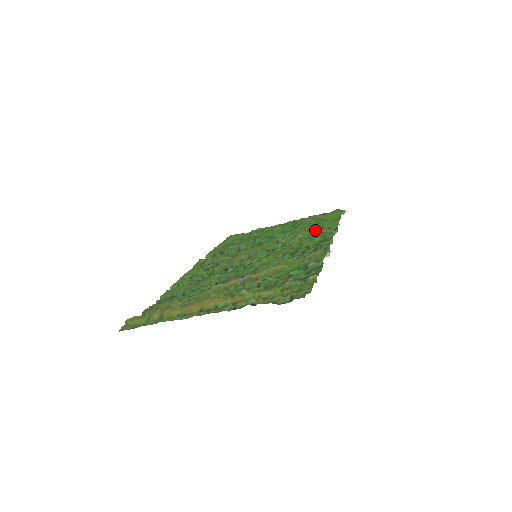
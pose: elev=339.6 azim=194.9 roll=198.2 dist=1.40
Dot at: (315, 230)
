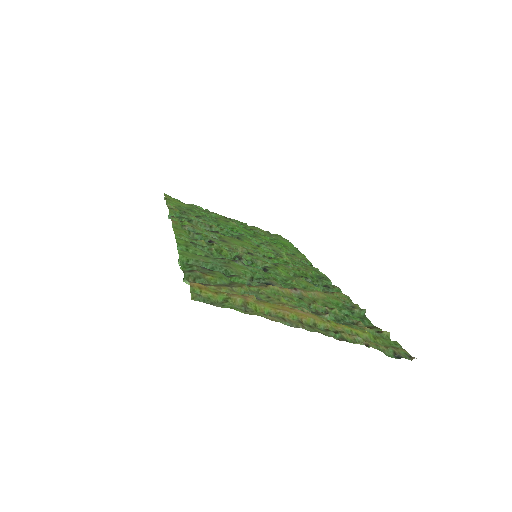
Dot at: (292, 255)
